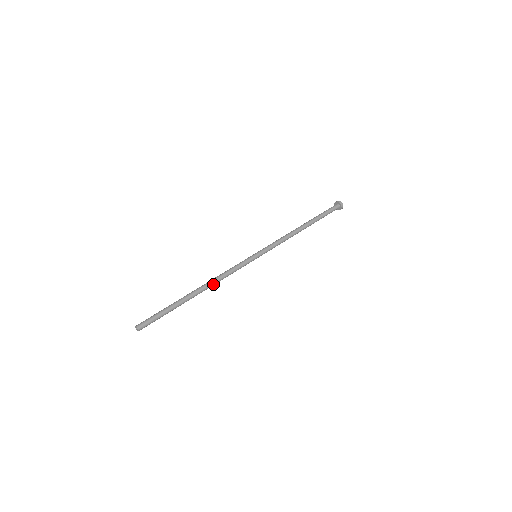
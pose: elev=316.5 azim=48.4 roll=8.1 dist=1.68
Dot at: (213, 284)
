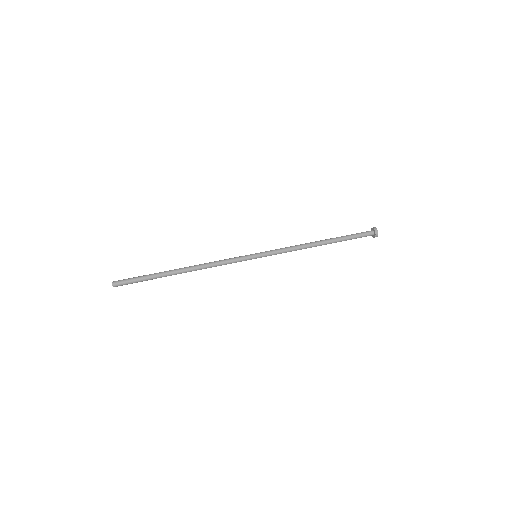
Dot at: (200, 268)
